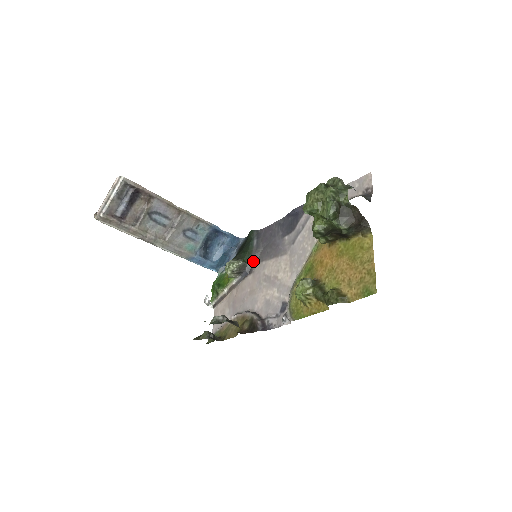
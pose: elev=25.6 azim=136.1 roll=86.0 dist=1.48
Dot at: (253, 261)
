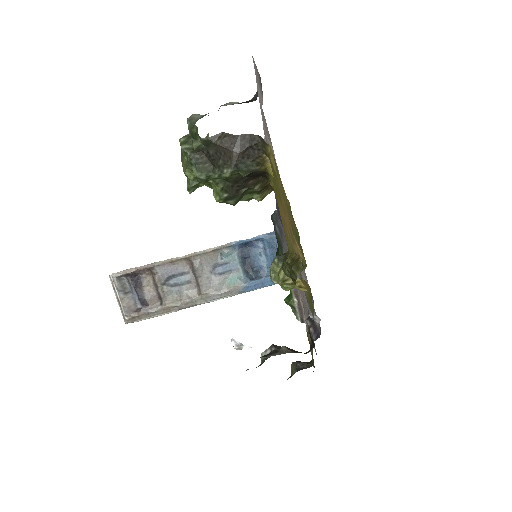
Dot at: occluded
